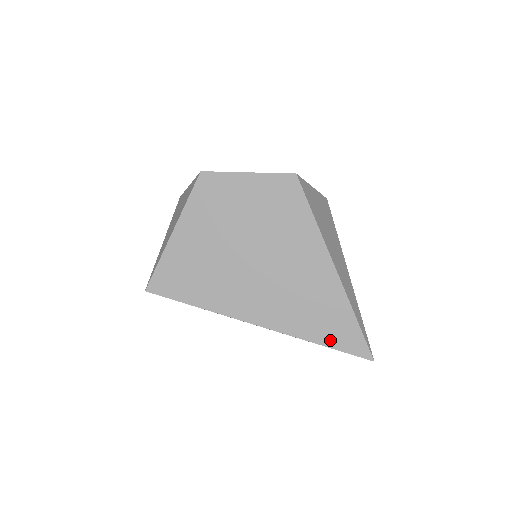
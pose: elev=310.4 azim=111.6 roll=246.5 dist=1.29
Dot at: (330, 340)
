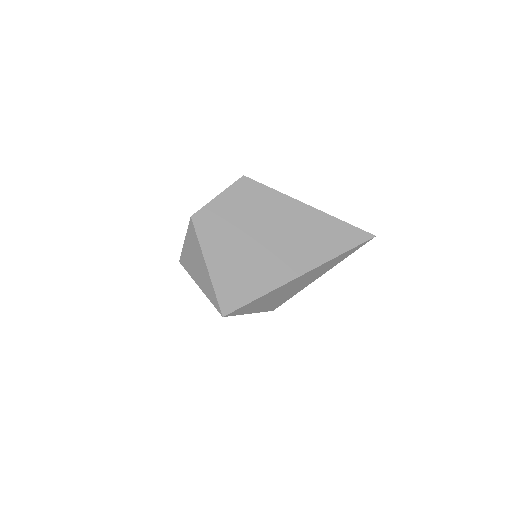
Dot at: (346, 246)
